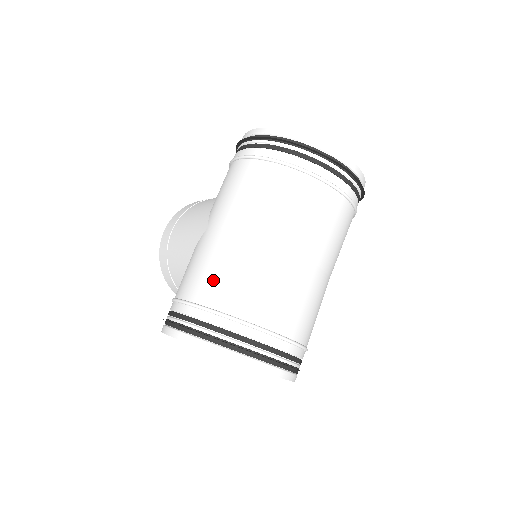
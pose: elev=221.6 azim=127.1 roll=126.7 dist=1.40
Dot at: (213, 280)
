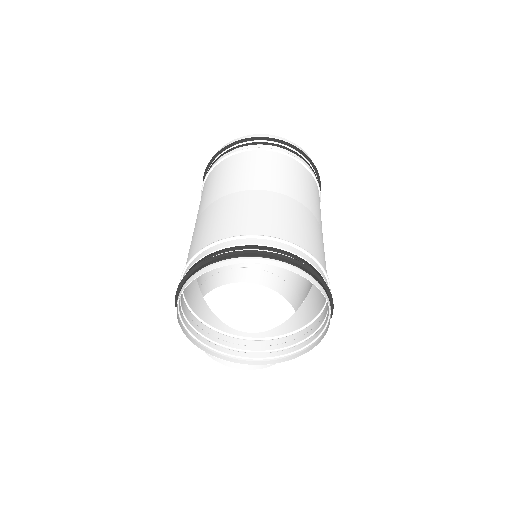
Dot at: (196, 241)
